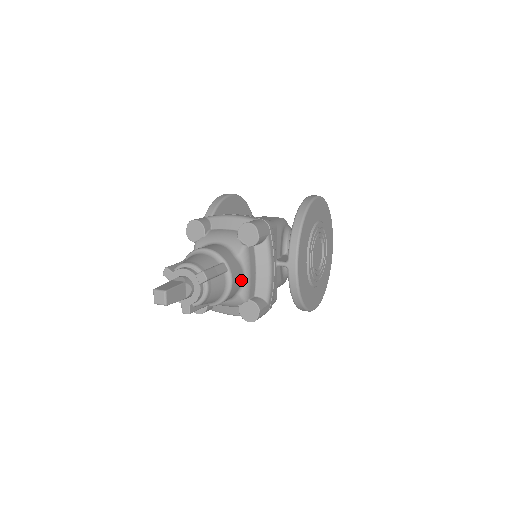
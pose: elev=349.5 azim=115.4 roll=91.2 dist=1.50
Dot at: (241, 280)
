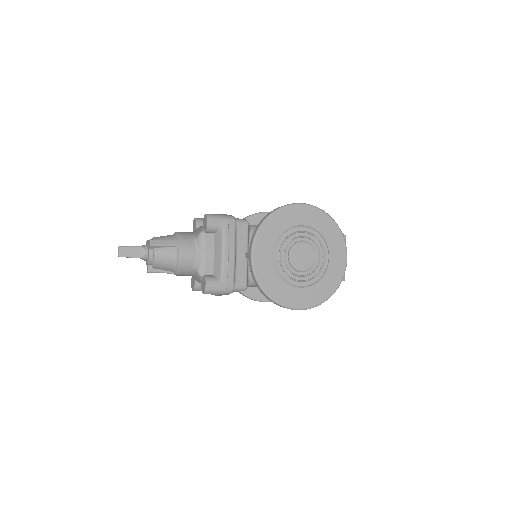
Dot at: (195, 257)
